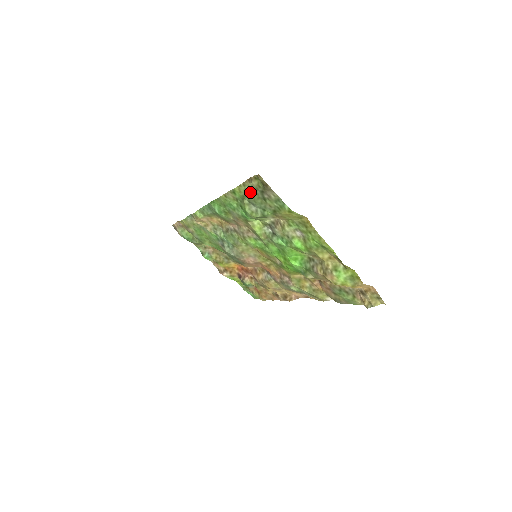
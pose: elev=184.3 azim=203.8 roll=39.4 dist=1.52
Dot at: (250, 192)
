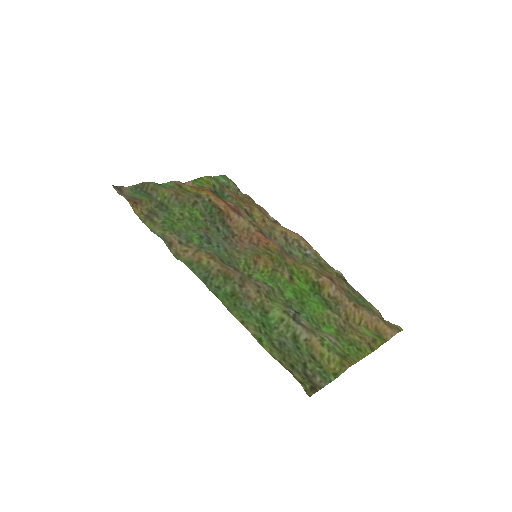
Dot at: (286, 360)
